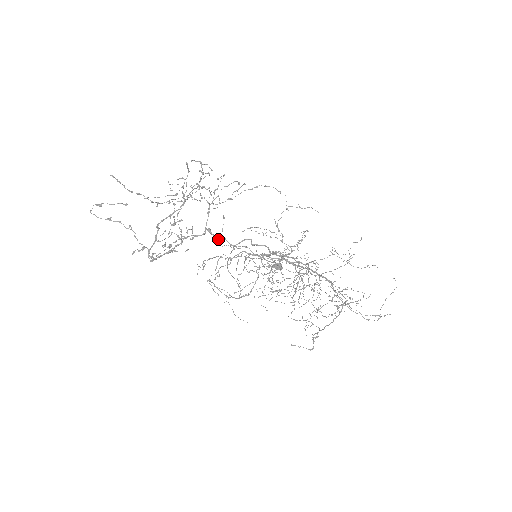
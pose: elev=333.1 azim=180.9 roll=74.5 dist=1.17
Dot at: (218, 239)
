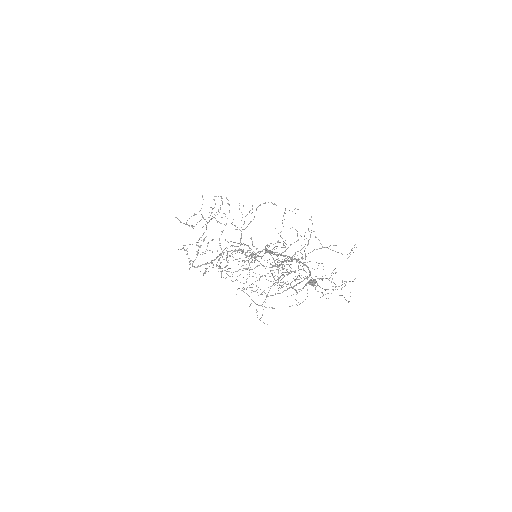
Dot at: (246, 255)
